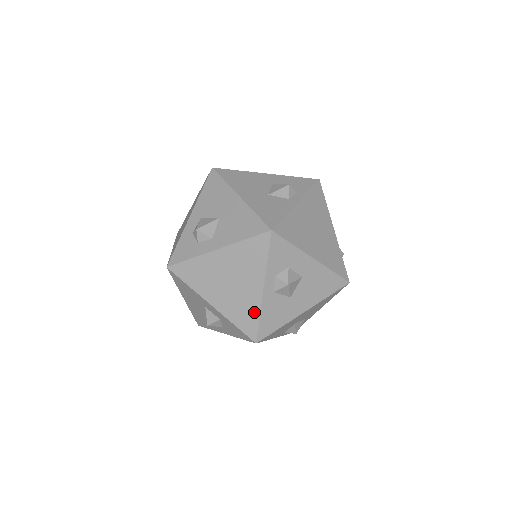
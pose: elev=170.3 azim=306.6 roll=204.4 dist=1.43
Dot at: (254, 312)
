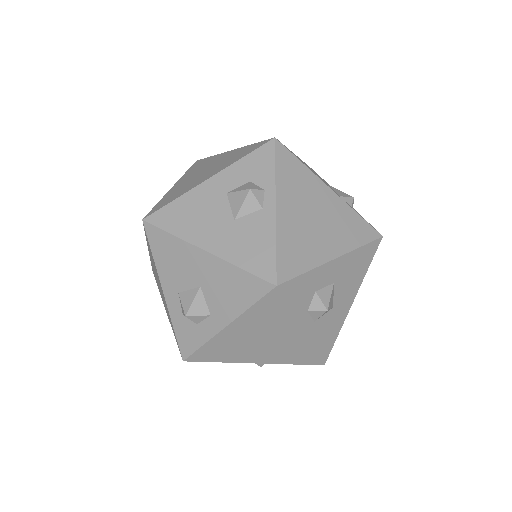
Dot at: (306, 349)
